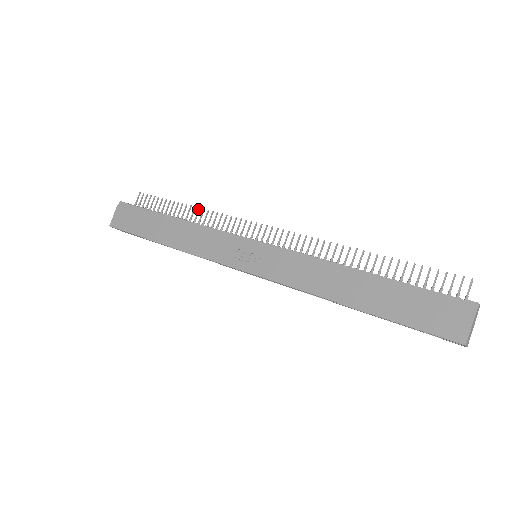
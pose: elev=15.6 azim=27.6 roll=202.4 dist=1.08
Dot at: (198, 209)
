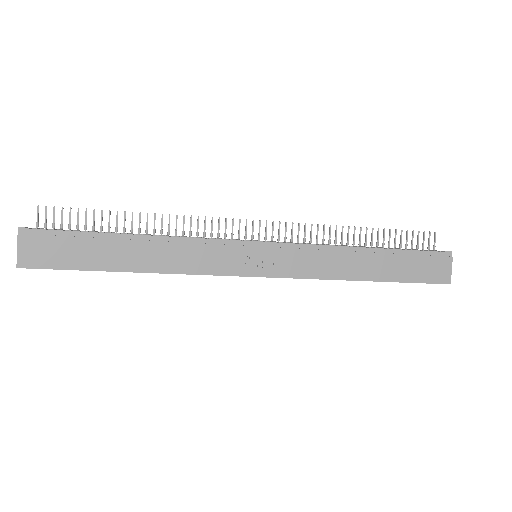
Dot at: (154, 215)
